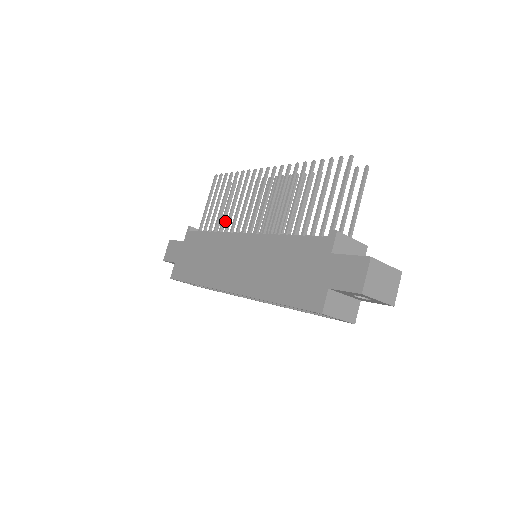
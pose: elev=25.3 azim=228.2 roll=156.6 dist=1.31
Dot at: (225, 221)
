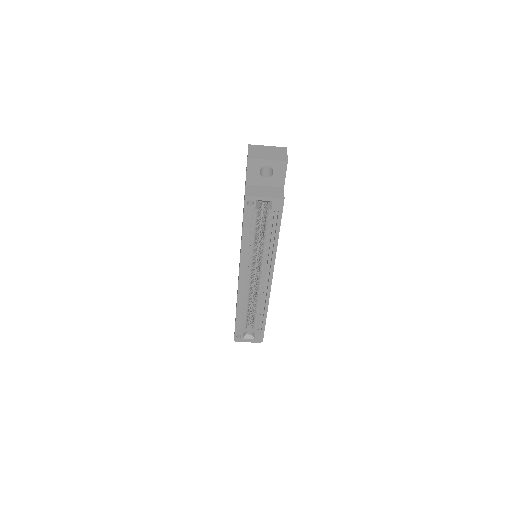
Dot at: occluded
